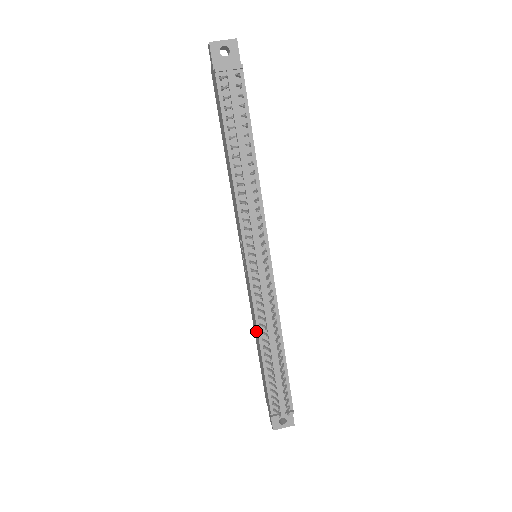
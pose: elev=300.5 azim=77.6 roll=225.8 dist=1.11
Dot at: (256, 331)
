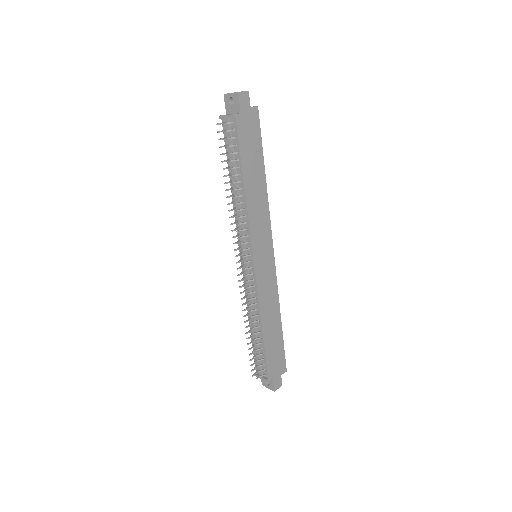
Dot at: occluded
